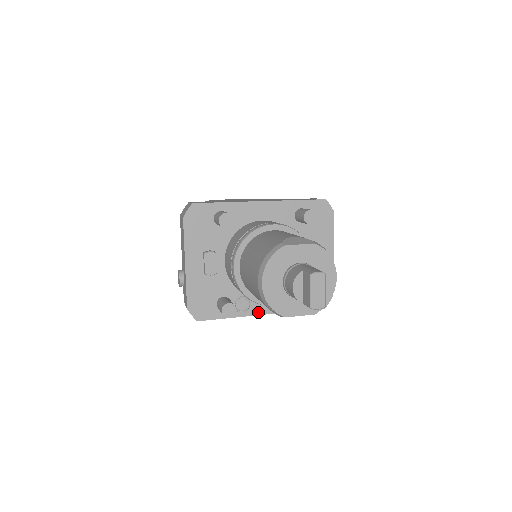
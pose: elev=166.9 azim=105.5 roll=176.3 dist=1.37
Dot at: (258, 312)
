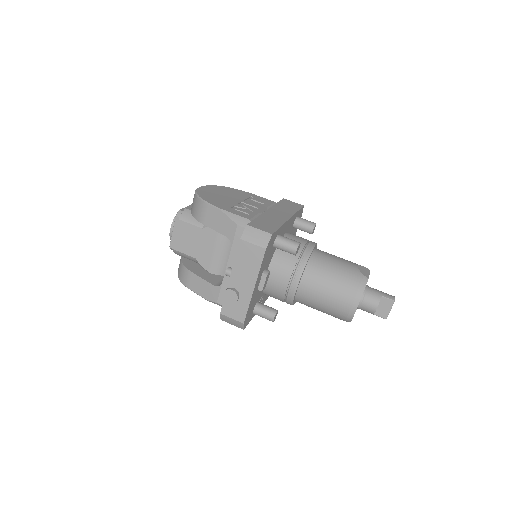
Dot at: occluded
